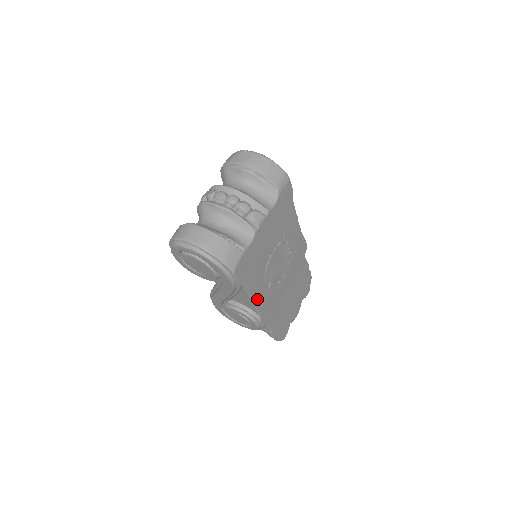
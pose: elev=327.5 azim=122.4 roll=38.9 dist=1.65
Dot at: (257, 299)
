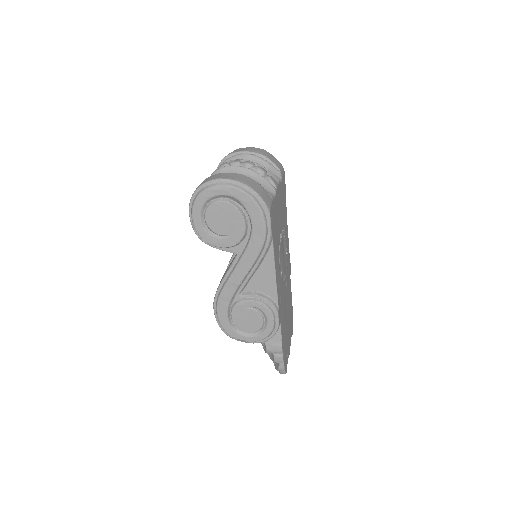
Dot at: (277, 277)
